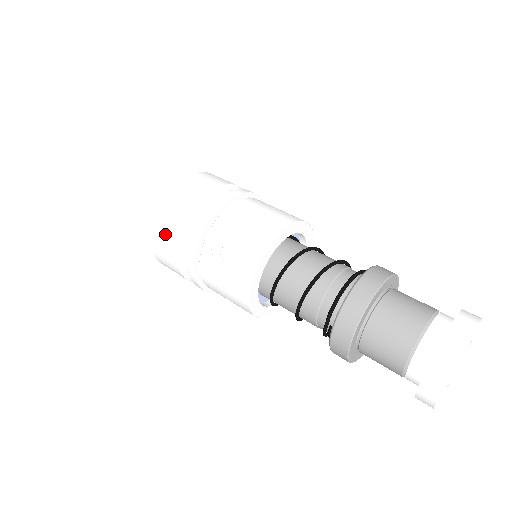
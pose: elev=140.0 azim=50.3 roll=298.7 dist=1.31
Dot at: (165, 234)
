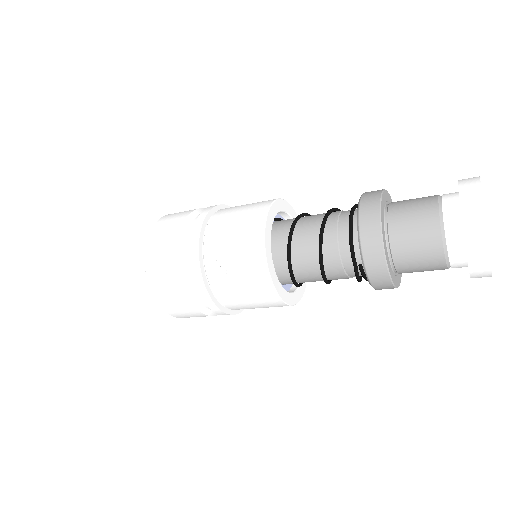
Dot at: (165, 282)
